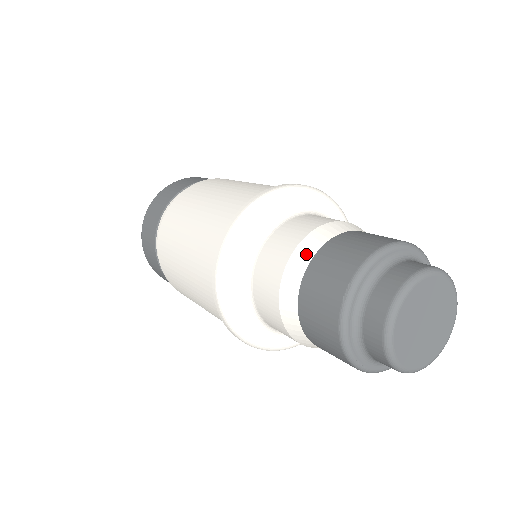
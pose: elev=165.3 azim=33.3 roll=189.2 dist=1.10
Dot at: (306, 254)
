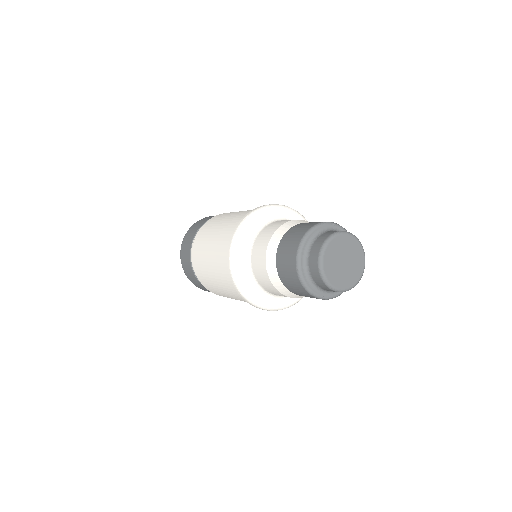
Dot at: (272, 253)
